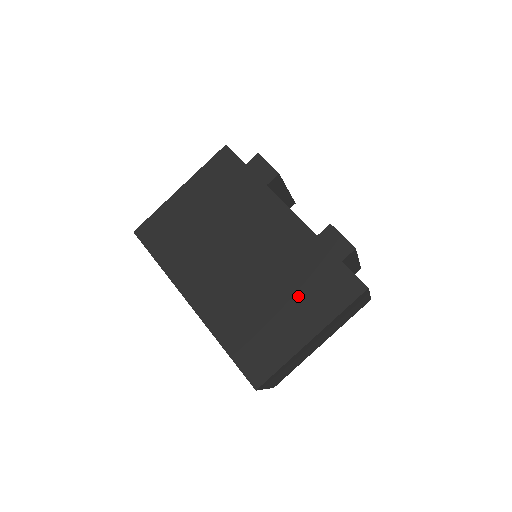
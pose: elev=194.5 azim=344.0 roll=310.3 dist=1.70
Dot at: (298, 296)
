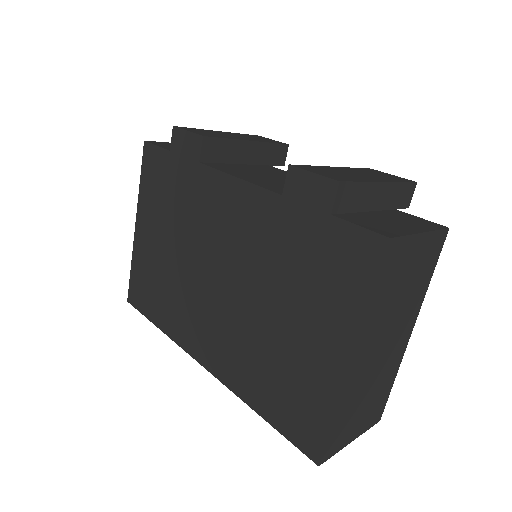
Dot at: (302, 302)
